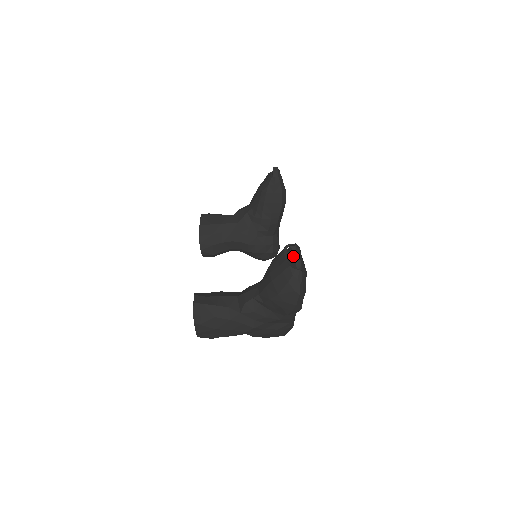
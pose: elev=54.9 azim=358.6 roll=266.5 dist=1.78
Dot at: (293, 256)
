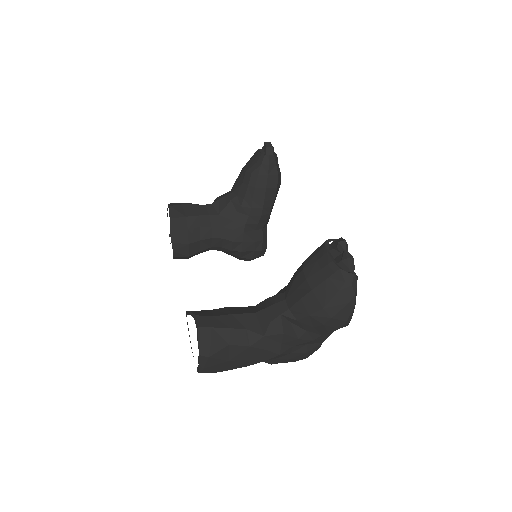
Dot at: (343, 255)
